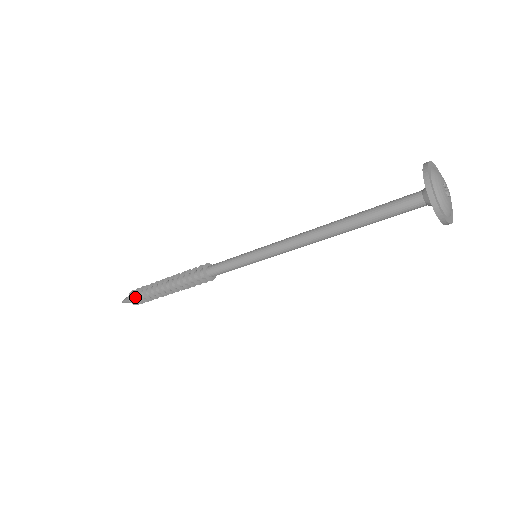
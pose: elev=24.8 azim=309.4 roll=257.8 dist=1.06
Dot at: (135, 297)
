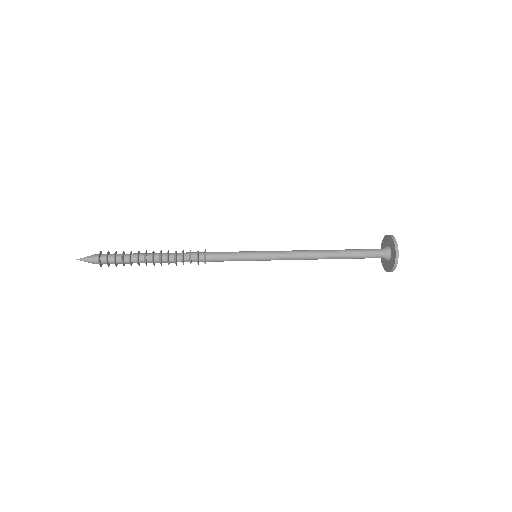
Dot at: (108, 264)
